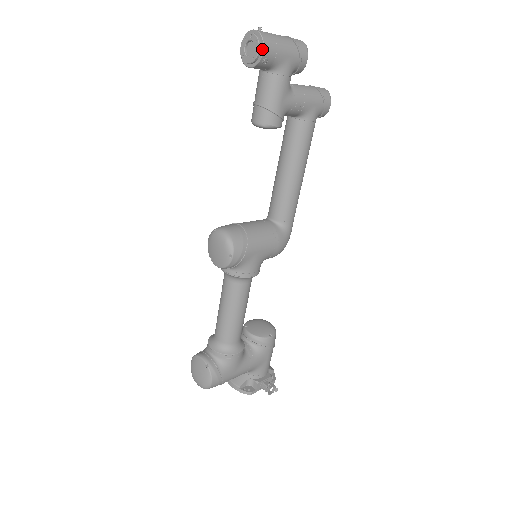
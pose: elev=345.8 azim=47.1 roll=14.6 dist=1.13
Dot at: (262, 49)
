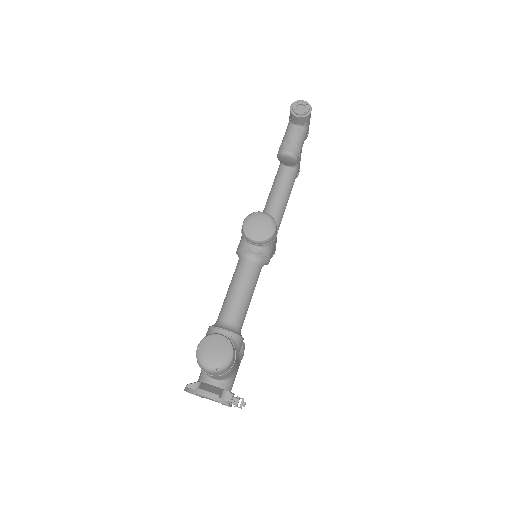
Dot at: (311, 110)
